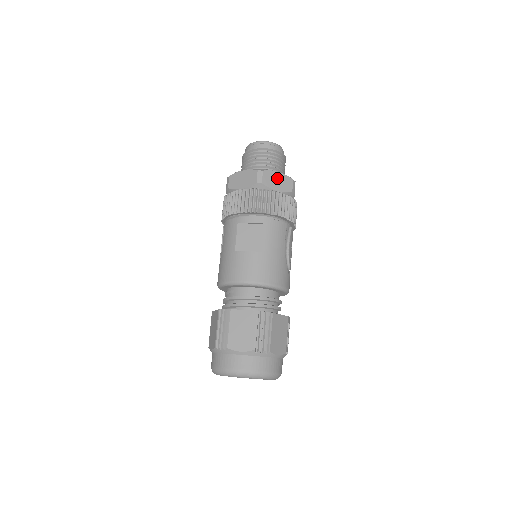
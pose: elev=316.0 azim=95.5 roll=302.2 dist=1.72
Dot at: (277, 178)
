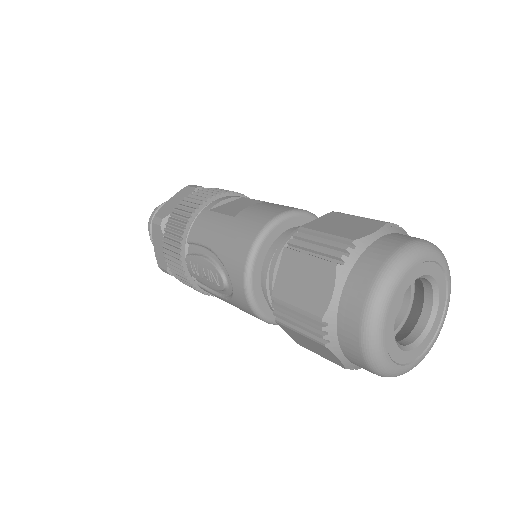
Dot at: occluded
